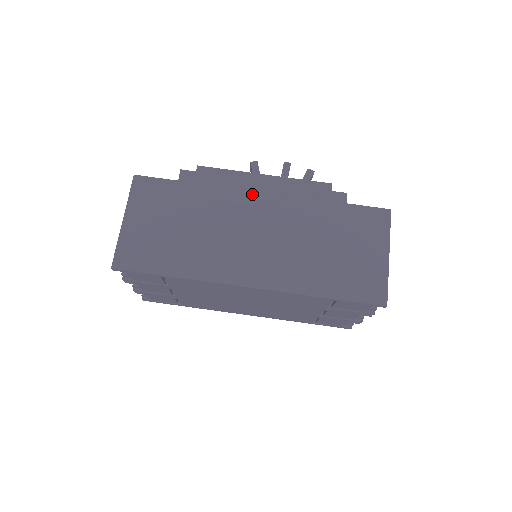
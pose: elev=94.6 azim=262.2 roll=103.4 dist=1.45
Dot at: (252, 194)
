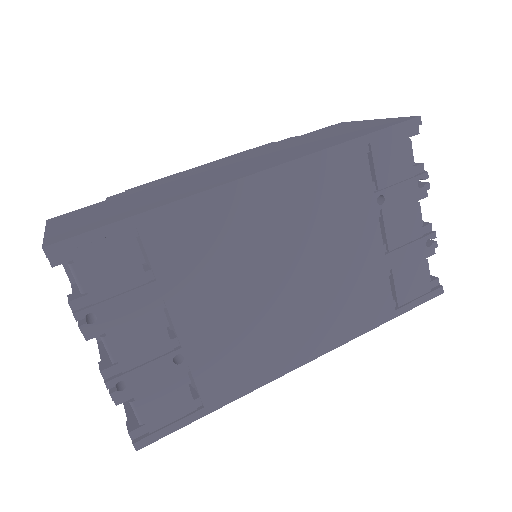
Dot at: (200, 170)
